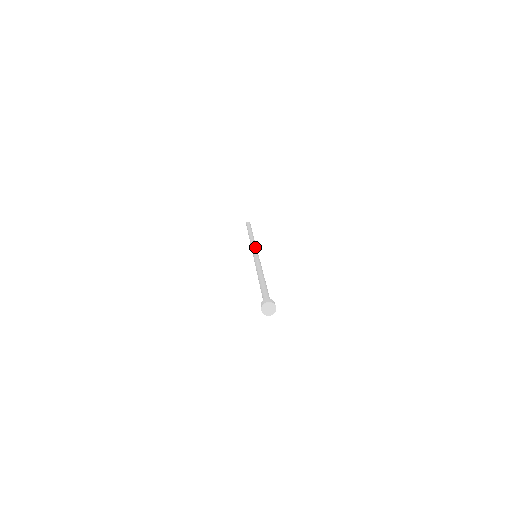
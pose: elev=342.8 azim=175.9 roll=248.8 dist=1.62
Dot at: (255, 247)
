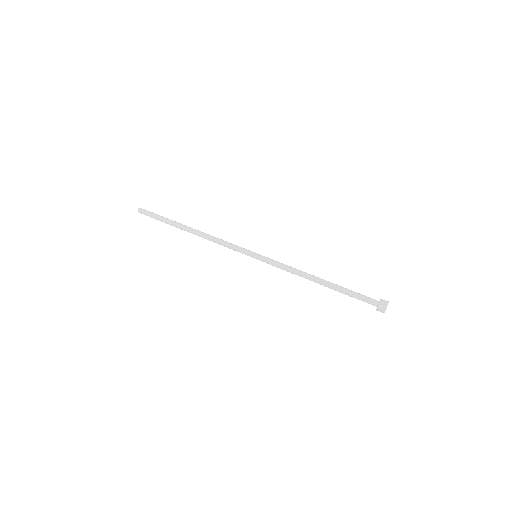
Dot at: (235, 248)
